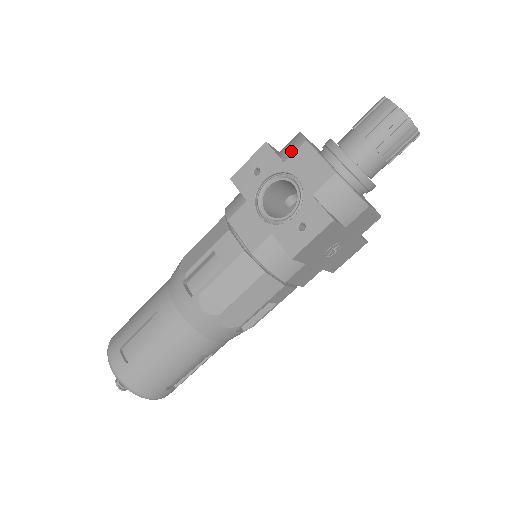
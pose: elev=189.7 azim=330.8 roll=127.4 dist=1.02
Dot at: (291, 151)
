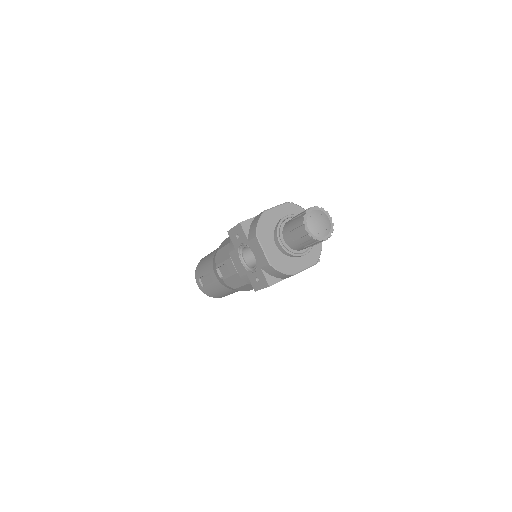
Dot at: (251, 236)
